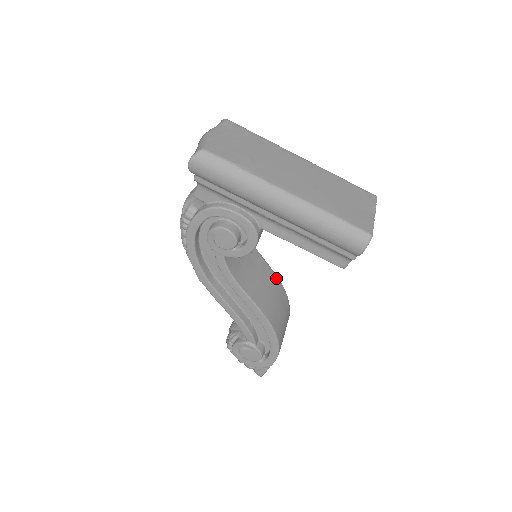
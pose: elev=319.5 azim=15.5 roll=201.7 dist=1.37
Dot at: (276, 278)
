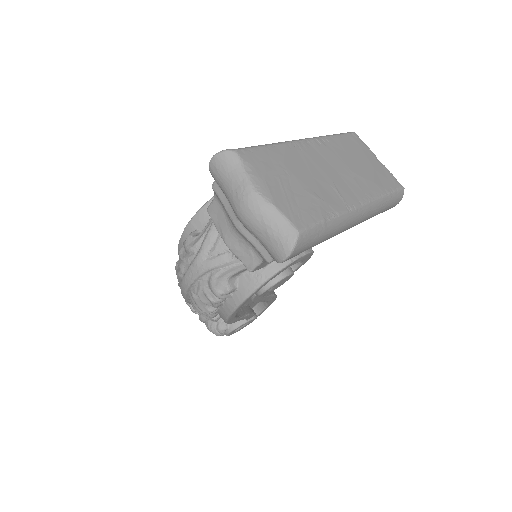
Dot at: occluded
